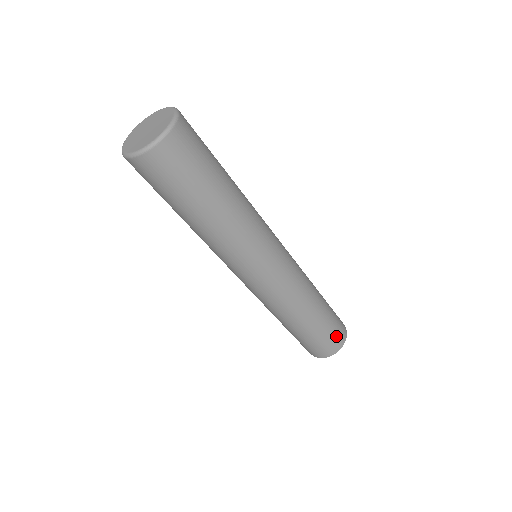
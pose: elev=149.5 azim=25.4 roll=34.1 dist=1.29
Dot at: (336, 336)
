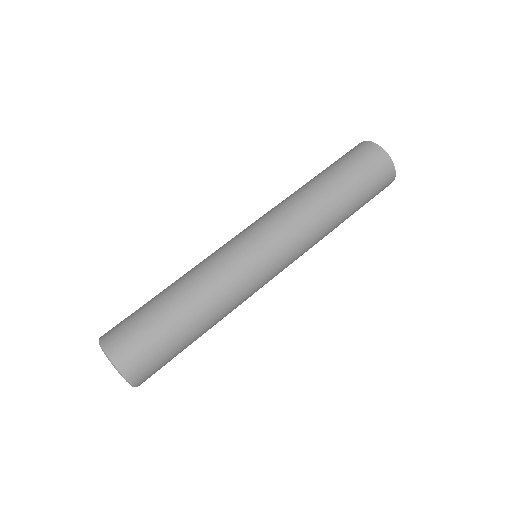
Dot at: (381, 184)
